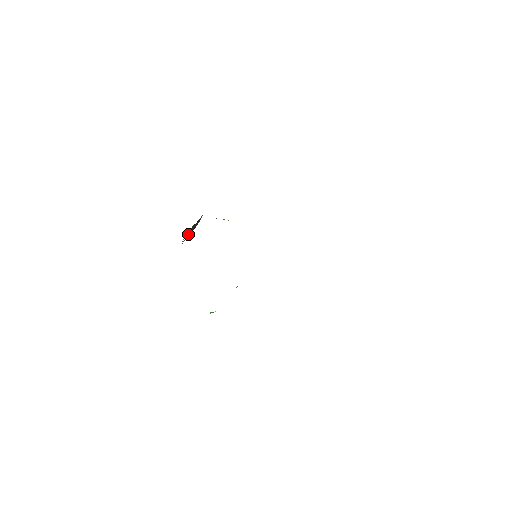
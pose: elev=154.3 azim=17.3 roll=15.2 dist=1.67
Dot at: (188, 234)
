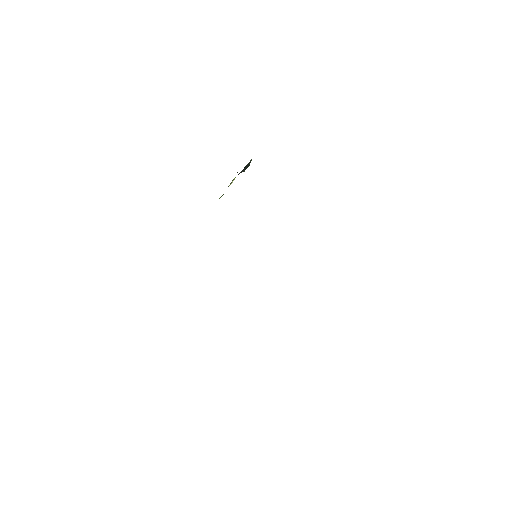
Dot at: occluded
